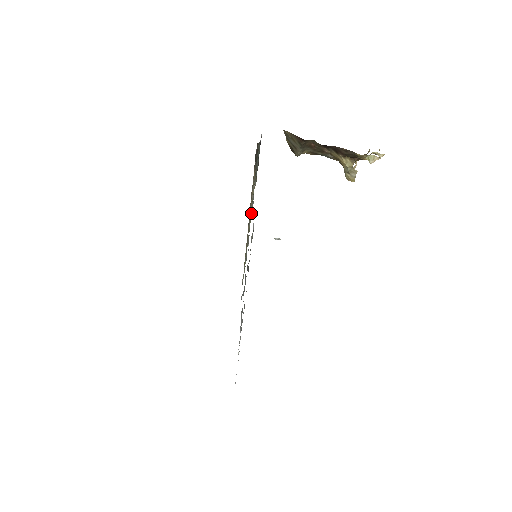
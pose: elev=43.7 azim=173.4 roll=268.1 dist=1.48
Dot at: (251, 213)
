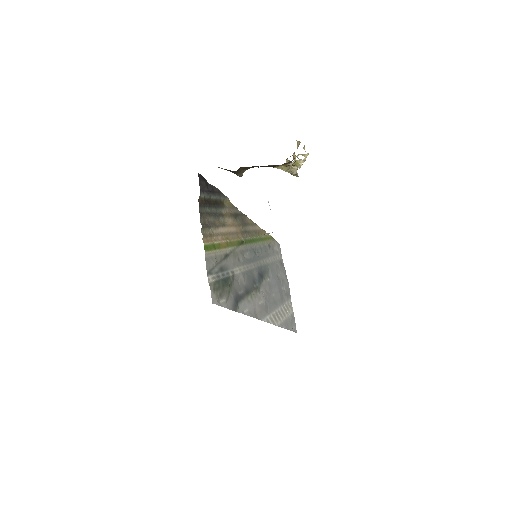
Dot at: (226, 248)
